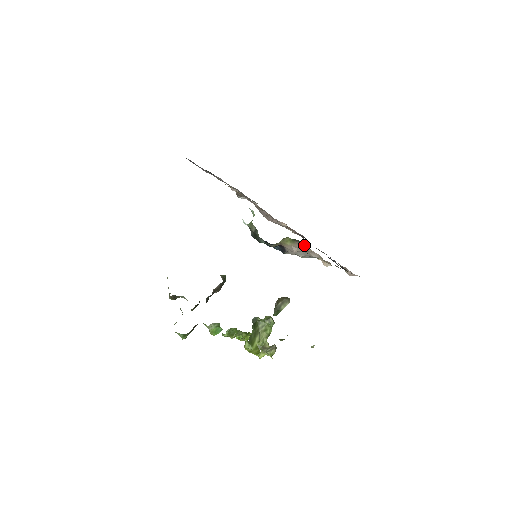
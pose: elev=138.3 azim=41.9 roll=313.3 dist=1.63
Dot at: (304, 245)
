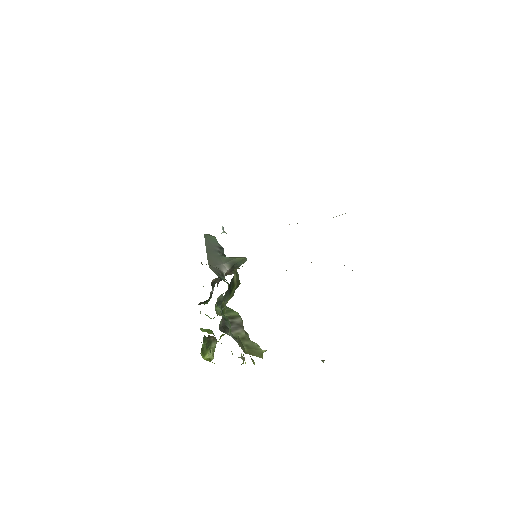
Dot at: occluded
